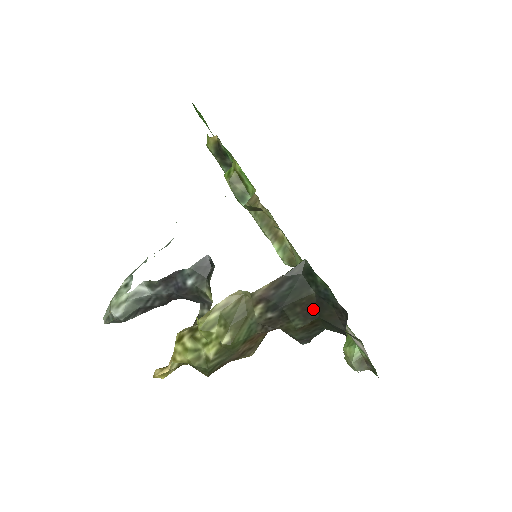
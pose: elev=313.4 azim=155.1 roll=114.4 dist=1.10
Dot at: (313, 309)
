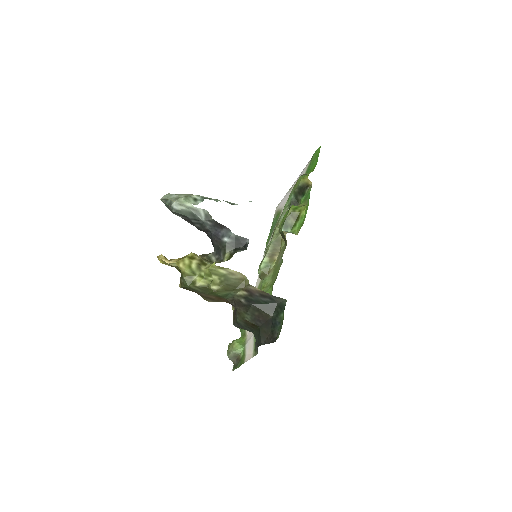
Dot at: (262, 321)
